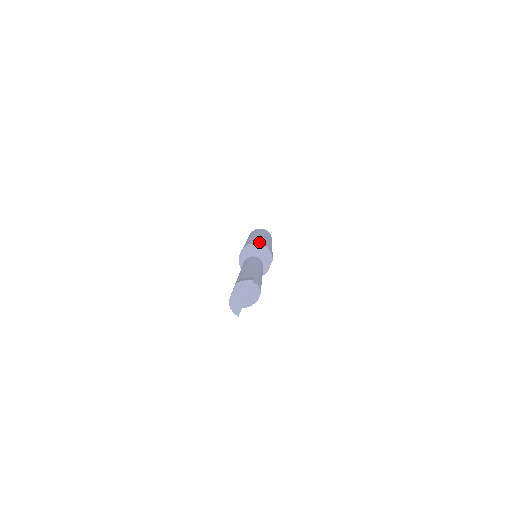
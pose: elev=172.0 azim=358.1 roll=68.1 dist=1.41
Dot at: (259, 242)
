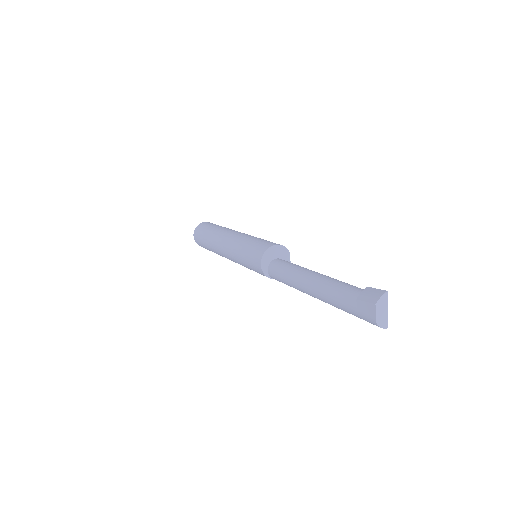
Dot at: (266, 244)
